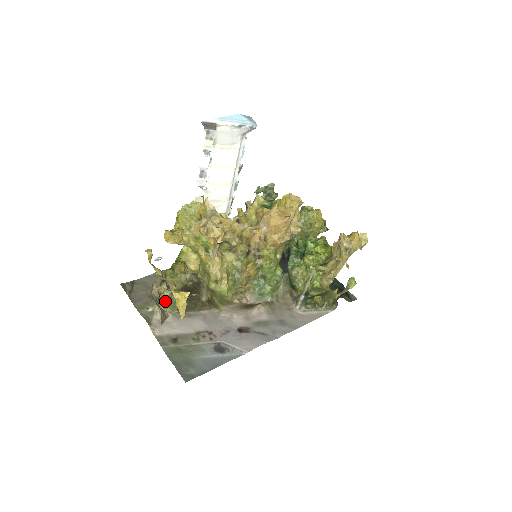
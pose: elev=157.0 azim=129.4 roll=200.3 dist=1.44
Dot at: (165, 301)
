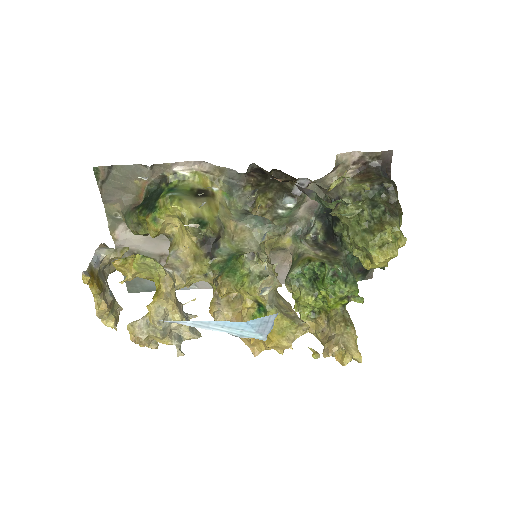
Dot at: (132, 231)
